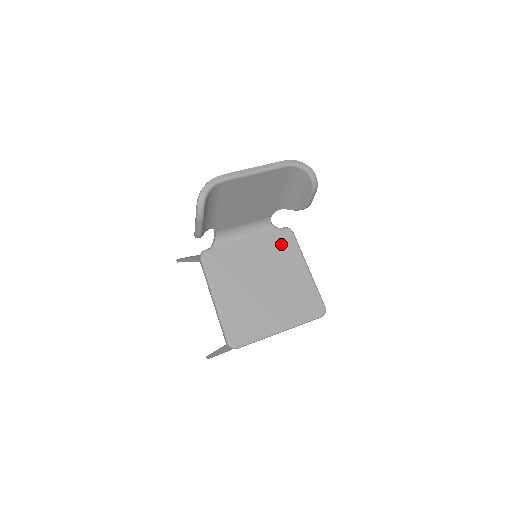
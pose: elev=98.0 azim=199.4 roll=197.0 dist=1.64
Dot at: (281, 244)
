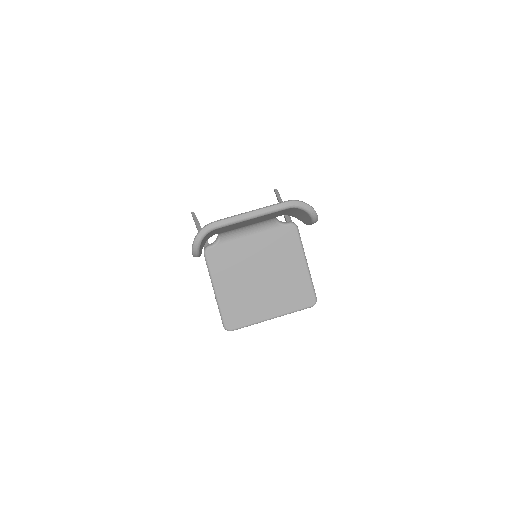
Dot at: (283, 241)
